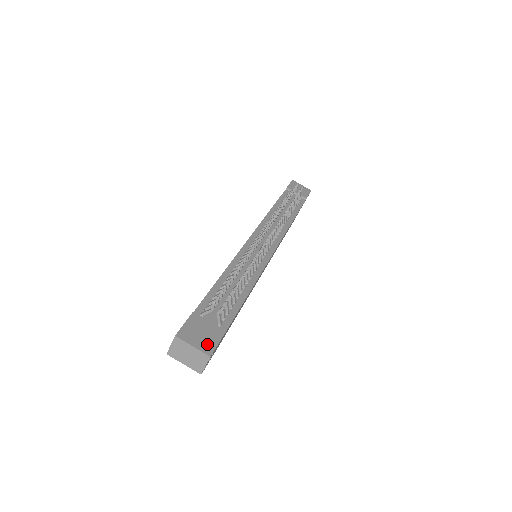
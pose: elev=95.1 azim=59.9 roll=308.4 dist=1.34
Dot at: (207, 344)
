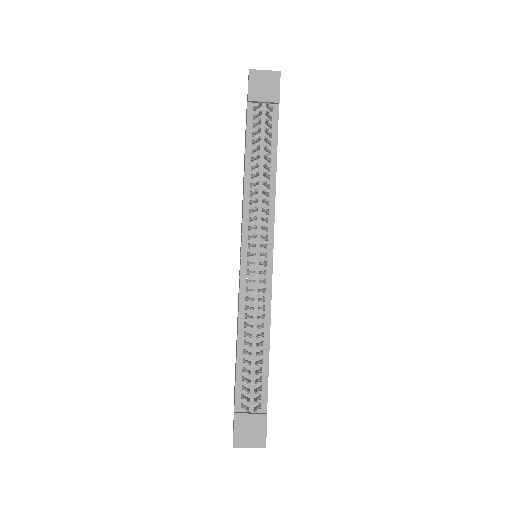
Dot at: (258, 438)
